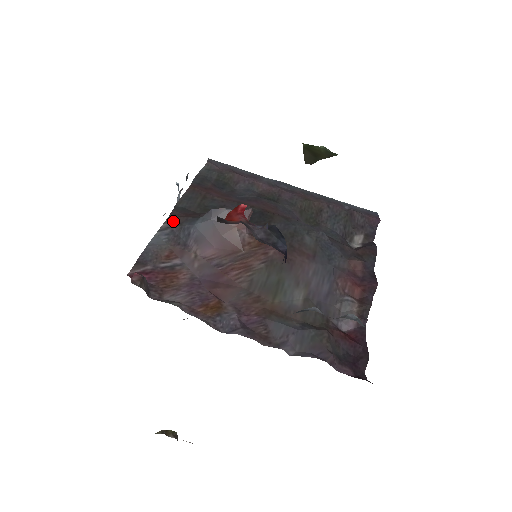
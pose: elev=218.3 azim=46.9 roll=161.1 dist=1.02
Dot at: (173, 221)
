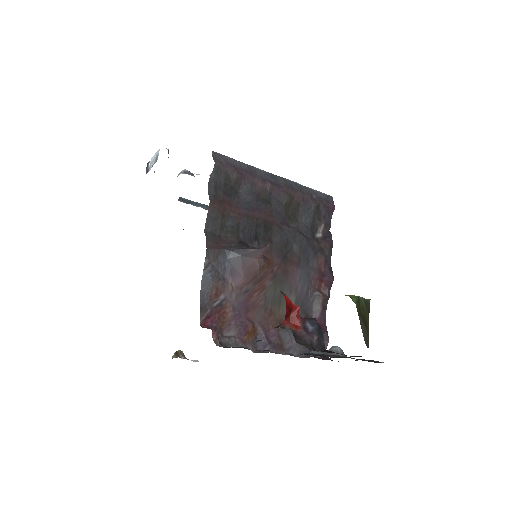
Dot at: (211, 255)
